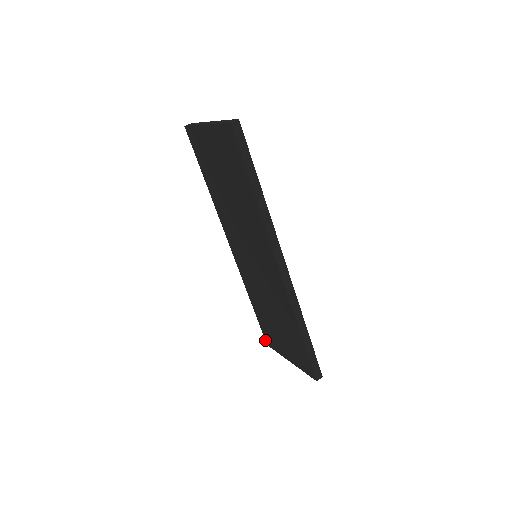
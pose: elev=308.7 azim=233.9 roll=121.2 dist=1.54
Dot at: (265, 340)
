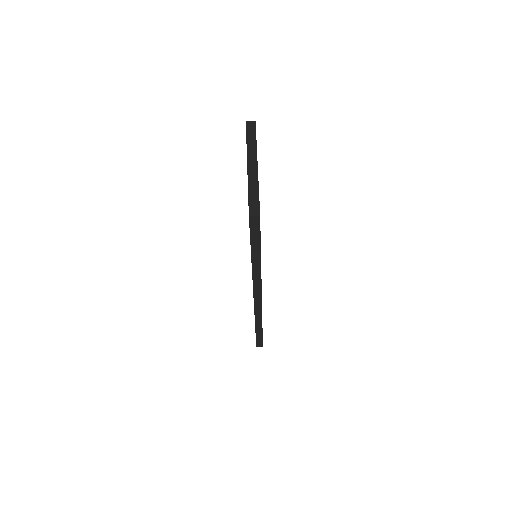
Dot at: occluded
